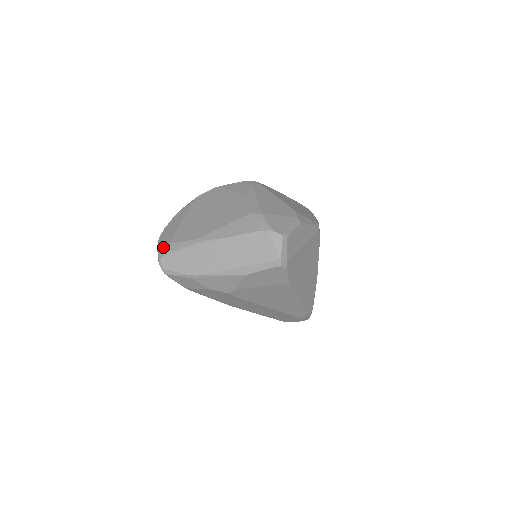
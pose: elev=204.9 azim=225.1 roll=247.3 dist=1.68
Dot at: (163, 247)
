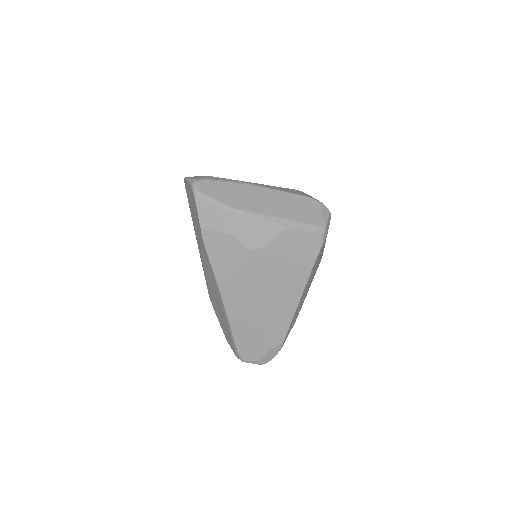
Dot at: (199, 176)
